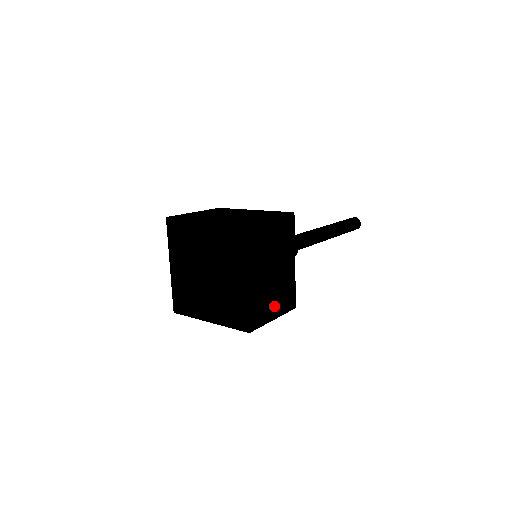
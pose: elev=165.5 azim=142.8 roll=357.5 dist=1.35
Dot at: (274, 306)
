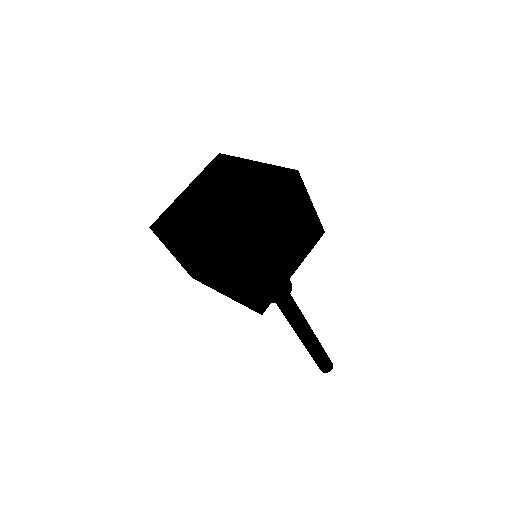
Dot at: (254, 278)
